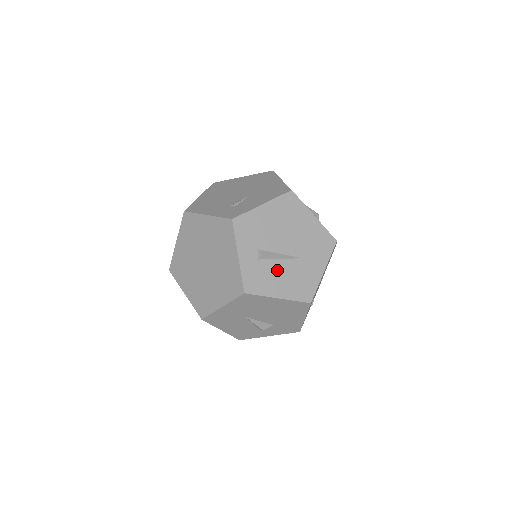
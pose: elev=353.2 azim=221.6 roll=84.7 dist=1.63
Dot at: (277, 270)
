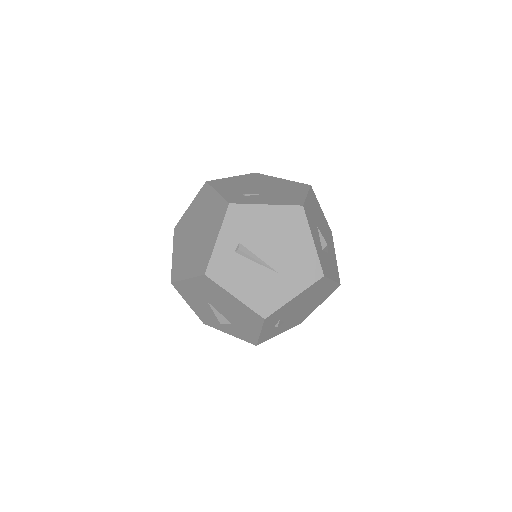
Dot at: (248, 271)
